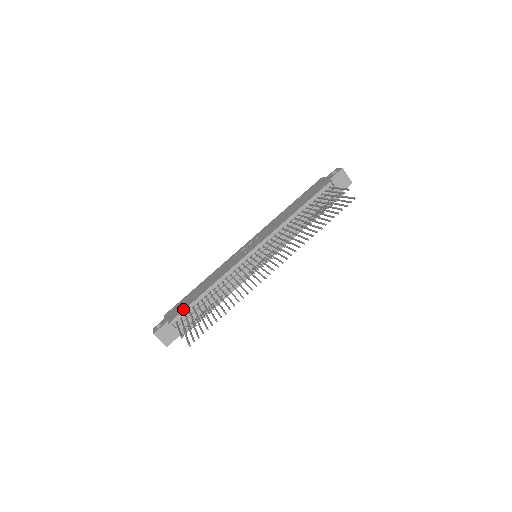
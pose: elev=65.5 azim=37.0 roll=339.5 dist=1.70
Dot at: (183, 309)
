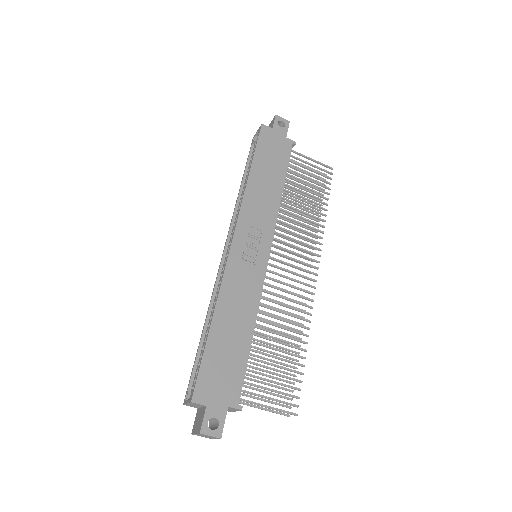
Dot at: (242, 376)
